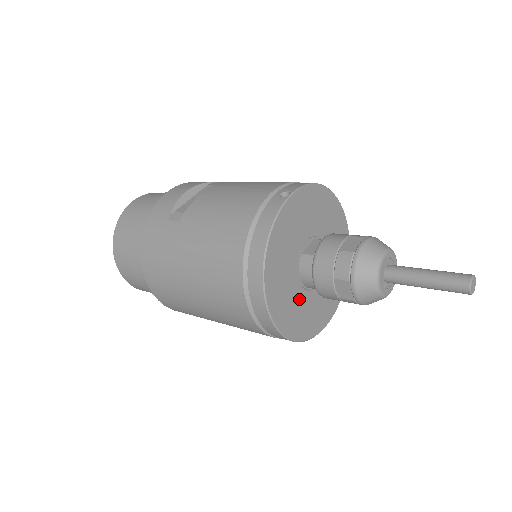
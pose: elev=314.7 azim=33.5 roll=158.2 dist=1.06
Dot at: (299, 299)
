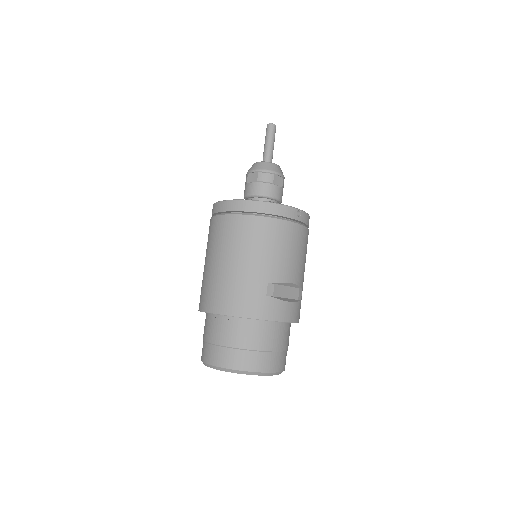
Dot at: occluded
